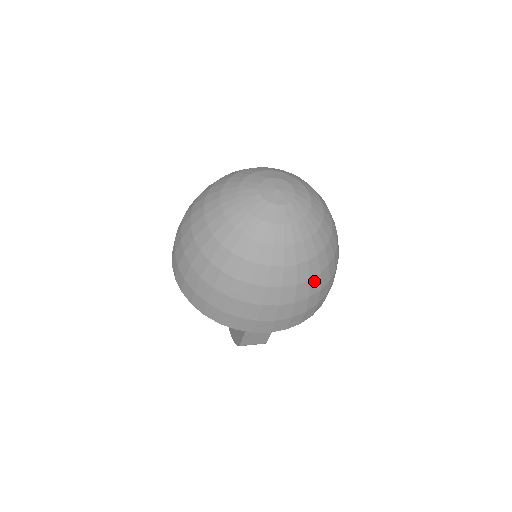
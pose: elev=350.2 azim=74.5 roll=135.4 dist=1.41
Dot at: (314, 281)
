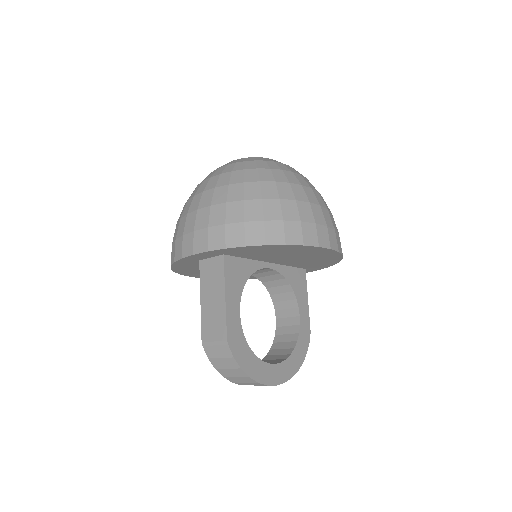
Dot at: (235, 188)
